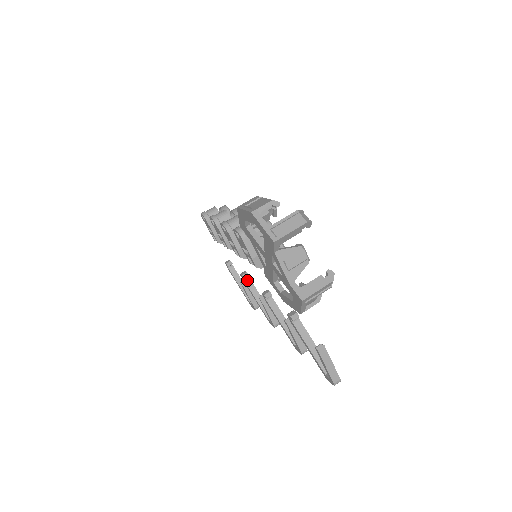
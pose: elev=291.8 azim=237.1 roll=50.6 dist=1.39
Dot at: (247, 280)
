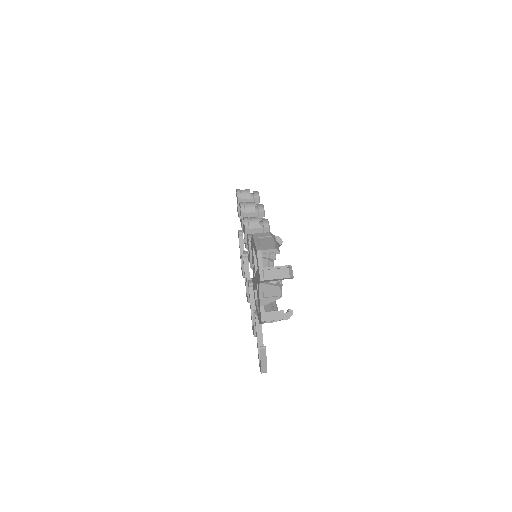
Dot at: (246, 258)
